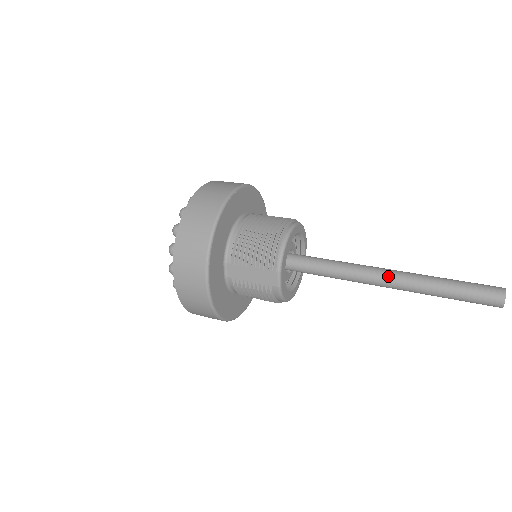
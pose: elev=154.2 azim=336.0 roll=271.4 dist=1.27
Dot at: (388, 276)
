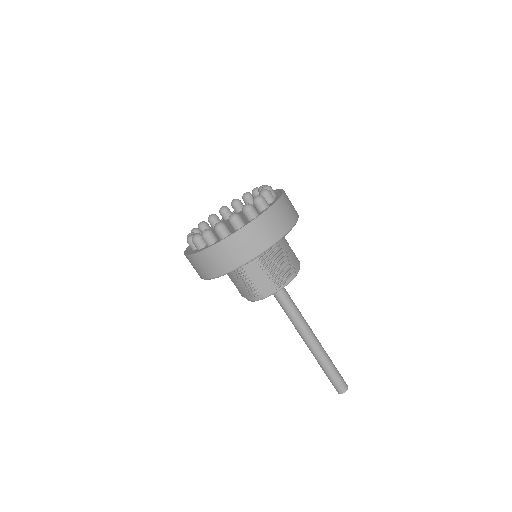
Dot at: (313, 338)
